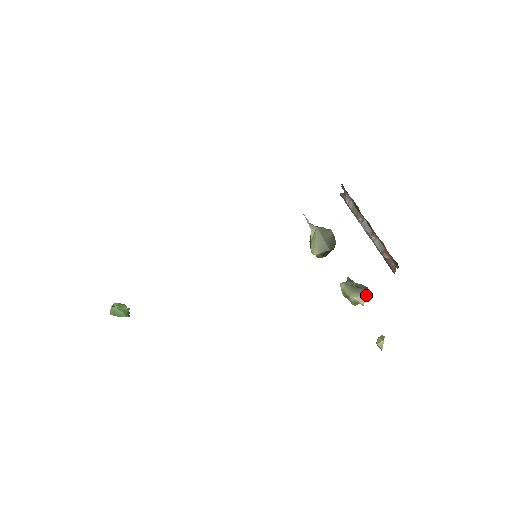
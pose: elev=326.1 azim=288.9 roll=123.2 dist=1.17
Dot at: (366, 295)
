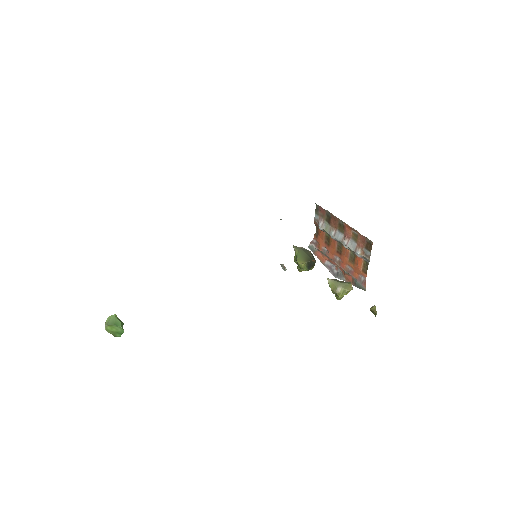
Dot at: (350, 284)
